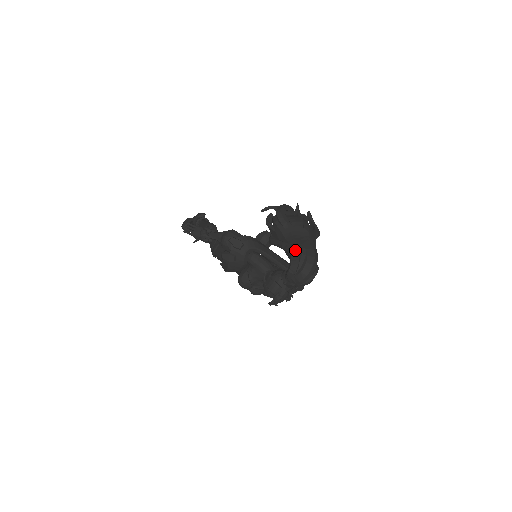
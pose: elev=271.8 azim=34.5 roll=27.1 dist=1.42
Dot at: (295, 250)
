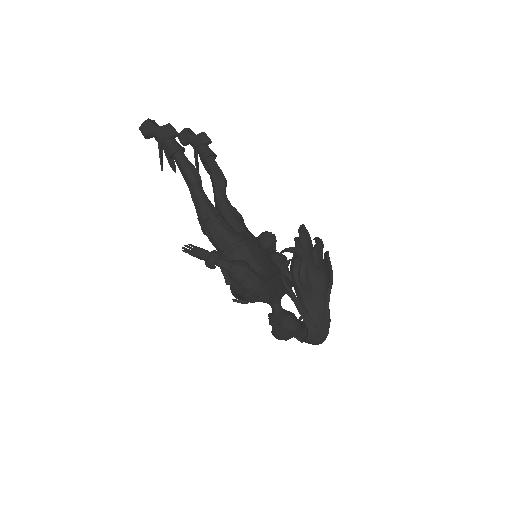
Dot at: (313, 327)
